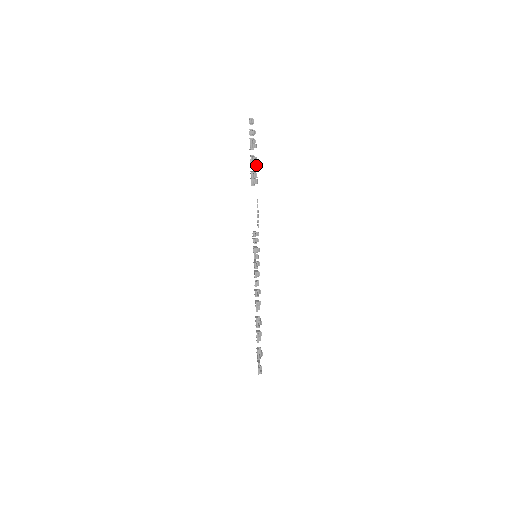
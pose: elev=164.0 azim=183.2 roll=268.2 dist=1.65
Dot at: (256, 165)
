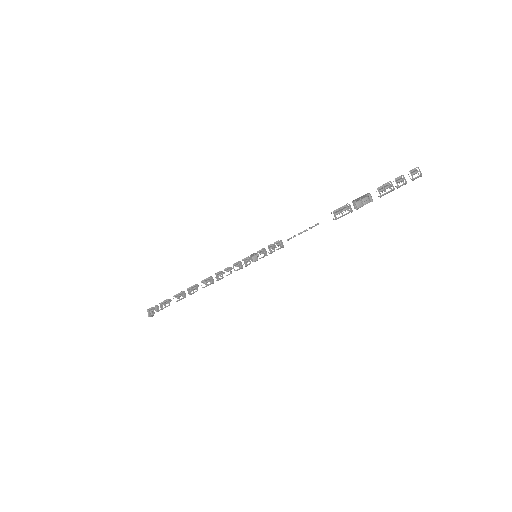
Dot at: (360, 203)
